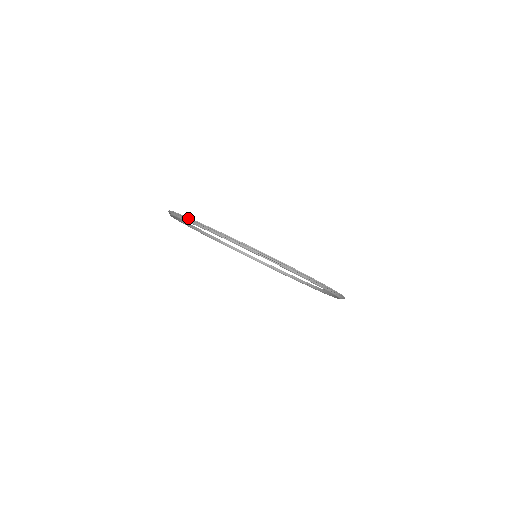
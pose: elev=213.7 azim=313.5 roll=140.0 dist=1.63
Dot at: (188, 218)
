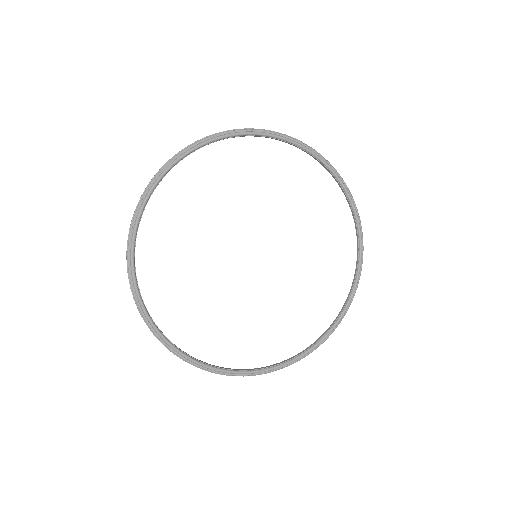
Dot at: occluded
